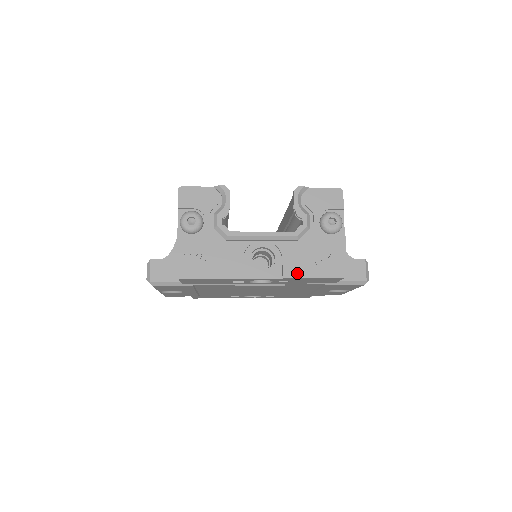
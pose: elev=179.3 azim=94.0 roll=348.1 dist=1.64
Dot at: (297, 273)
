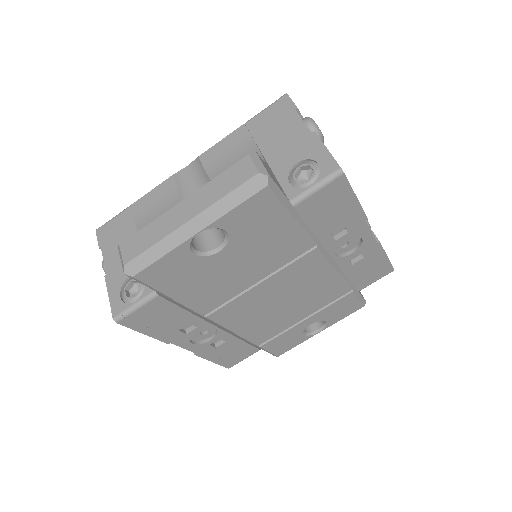
Dot at: occluded
